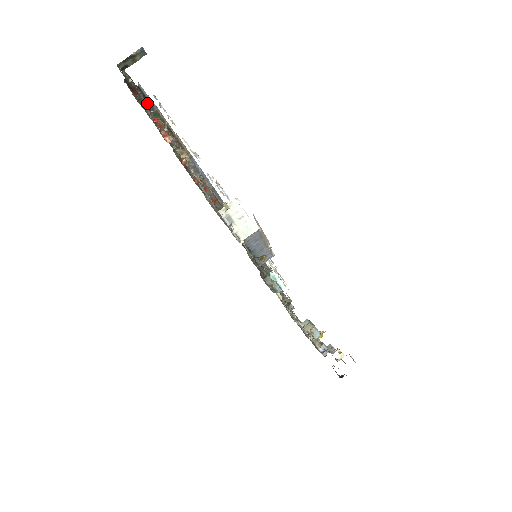
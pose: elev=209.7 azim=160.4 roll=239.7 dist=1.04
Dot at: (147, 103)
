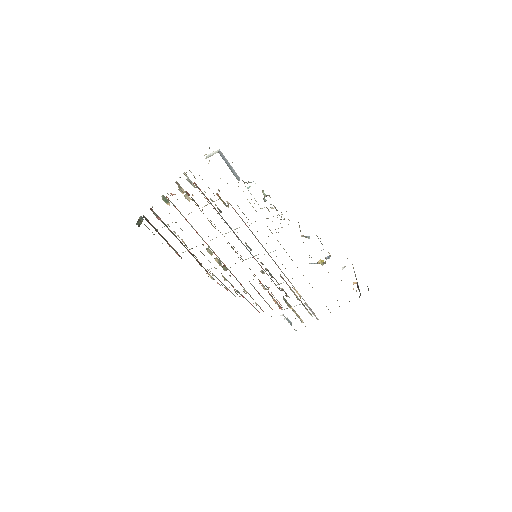
Dot at: occluded
